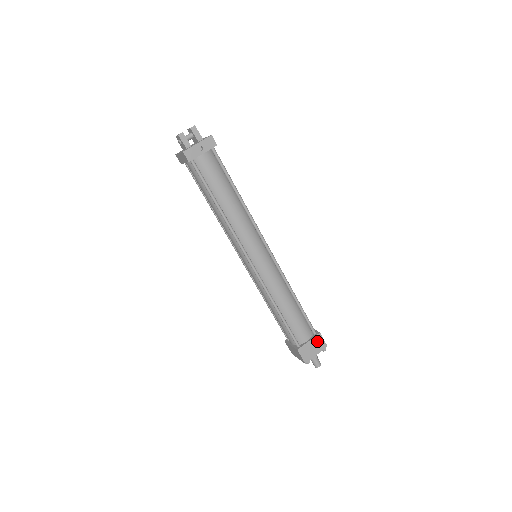
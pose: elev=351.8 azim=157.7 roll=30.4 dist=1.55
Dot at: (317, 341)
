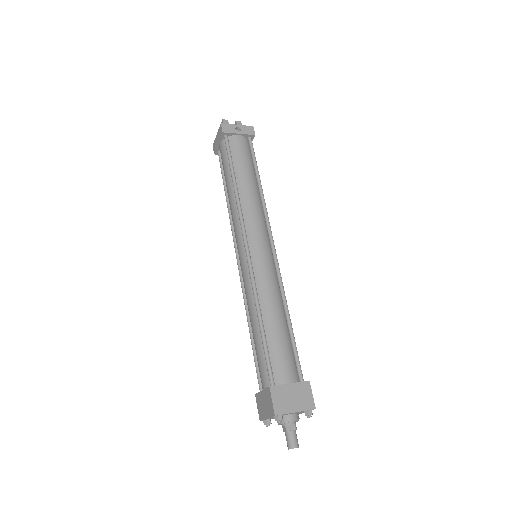
Dot at: (302, 391)
